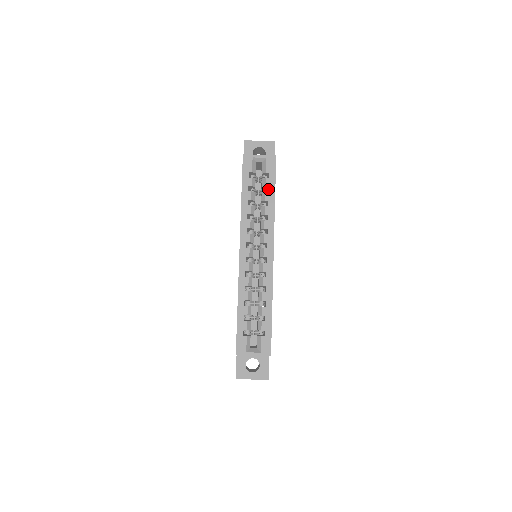
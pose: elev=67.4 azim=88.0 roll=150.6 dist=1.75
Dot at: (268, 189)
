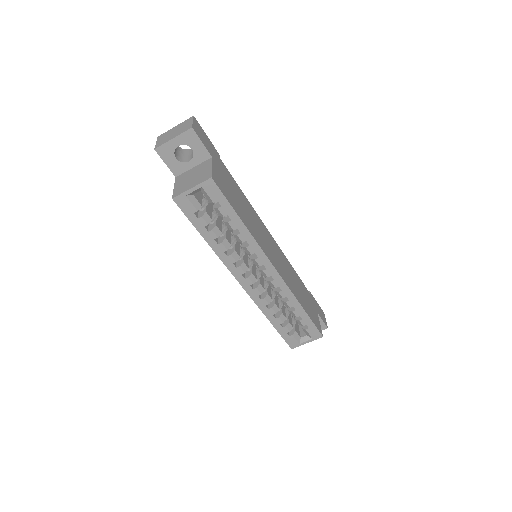
Dot at: occluded
